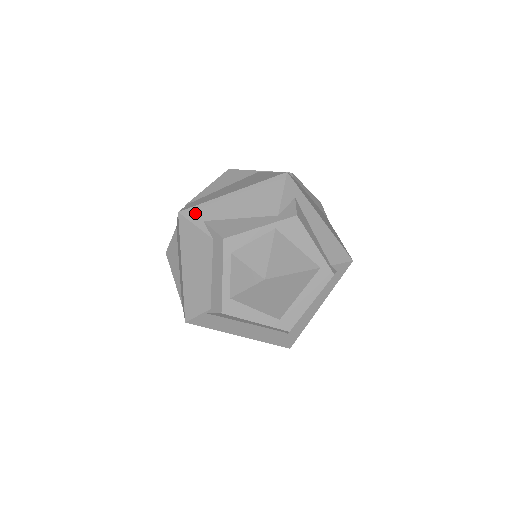
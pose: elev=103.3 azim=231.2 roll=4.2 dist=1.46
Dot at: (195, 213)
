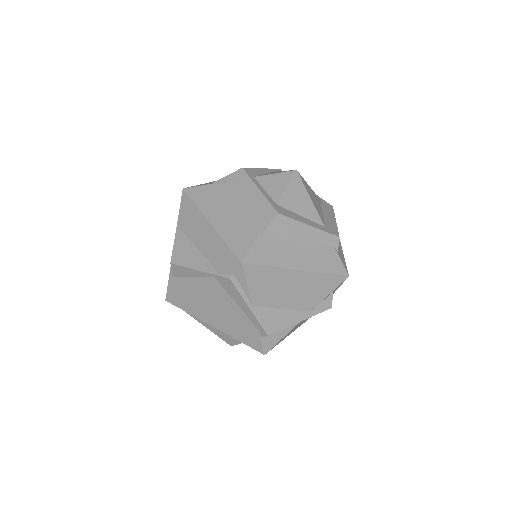
Dot at: (199, 185)
